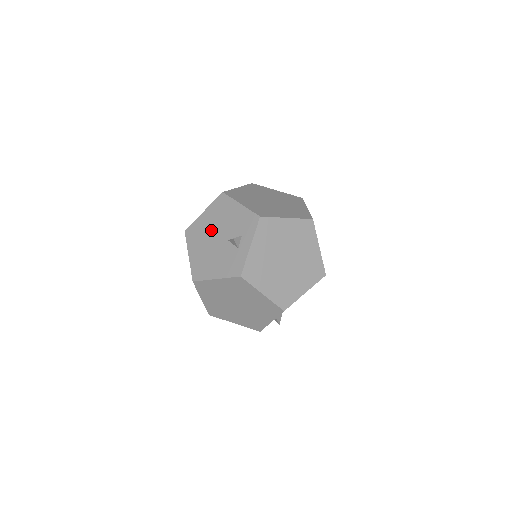
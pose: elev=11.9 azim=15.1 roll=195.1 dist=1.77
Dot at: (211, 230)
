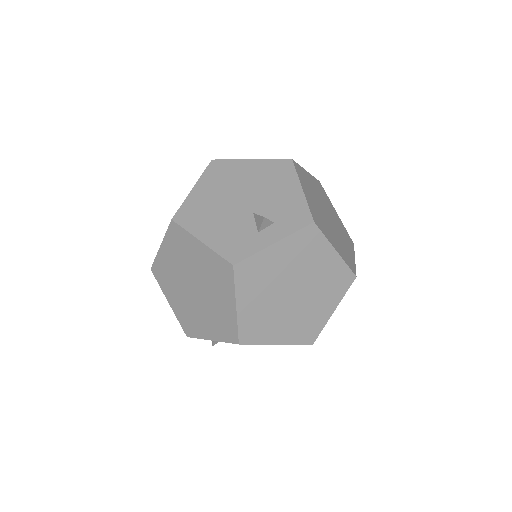
Dot at: (243, 185)
